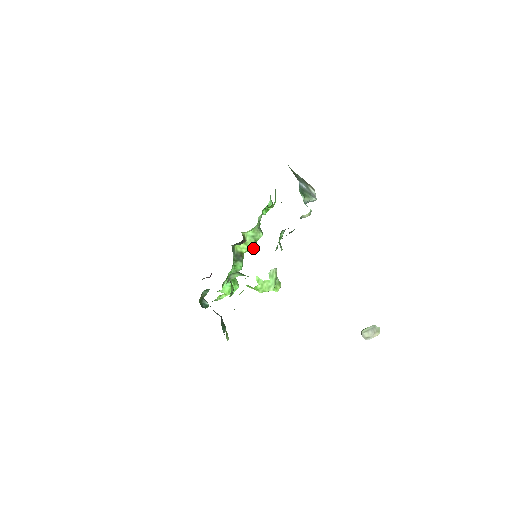
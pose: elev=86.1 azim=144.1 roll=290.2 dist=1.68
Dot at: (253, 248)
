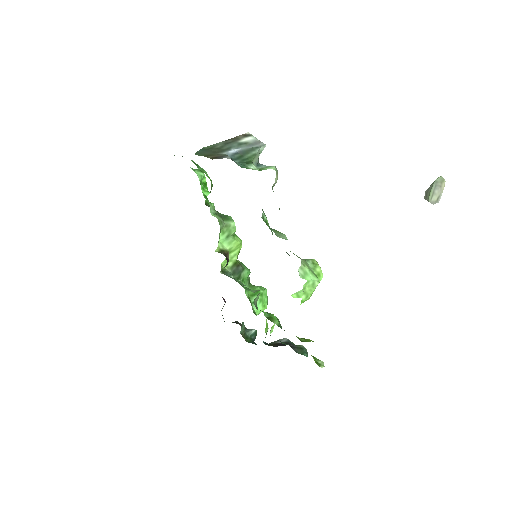
Dot at: (240, 245)
